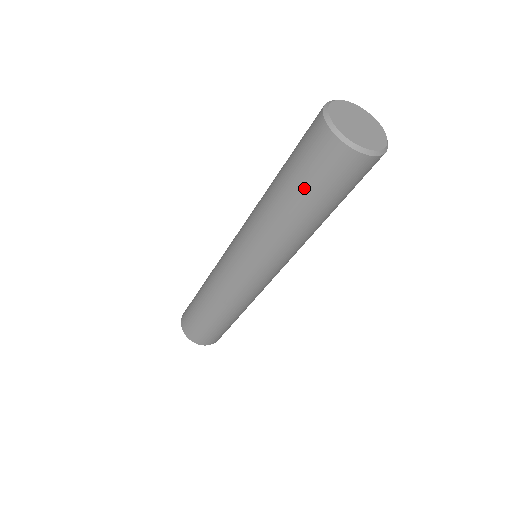
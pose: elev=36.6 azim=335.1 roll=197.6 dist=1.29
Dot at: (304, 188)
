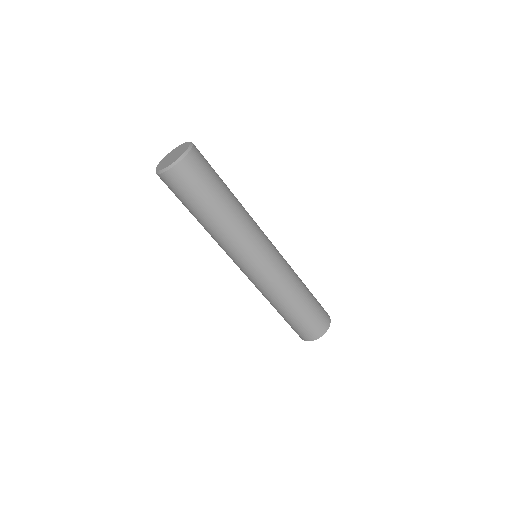
Dot at: (189, 205)
